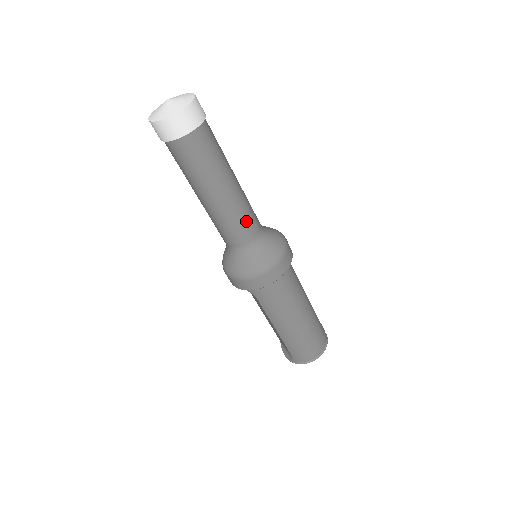
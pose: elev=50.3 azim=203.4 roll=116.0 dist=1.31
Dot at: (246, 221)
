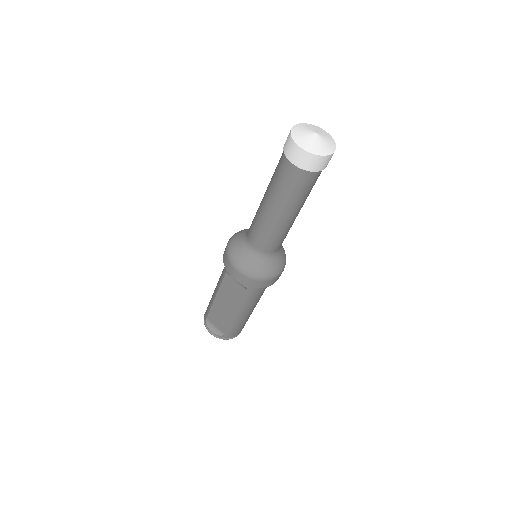
Dot at: occluded
